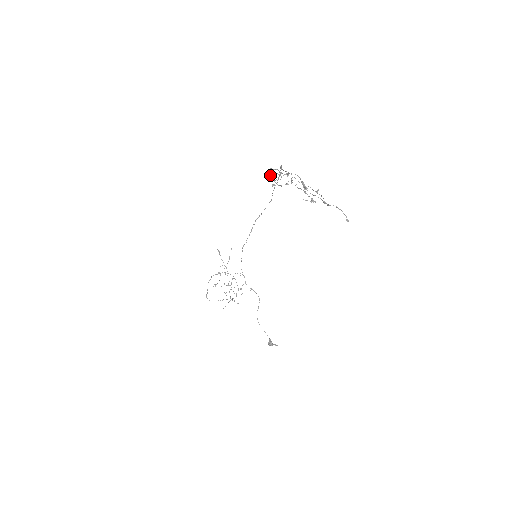
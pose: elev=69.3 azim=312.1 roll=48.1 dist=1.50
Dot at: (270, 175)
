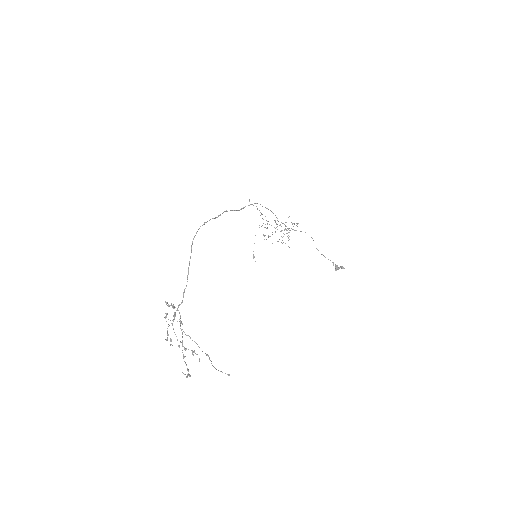
Dot at: occluded
